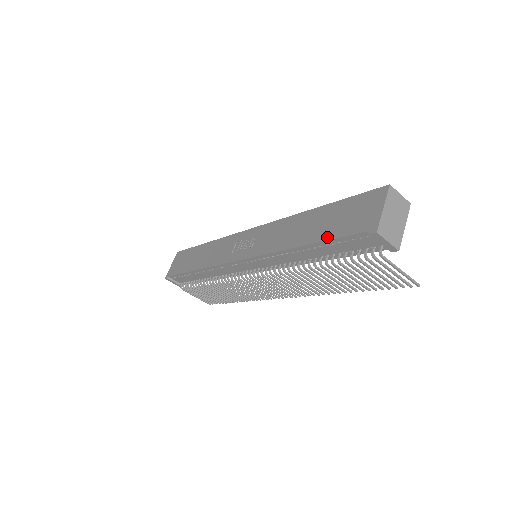
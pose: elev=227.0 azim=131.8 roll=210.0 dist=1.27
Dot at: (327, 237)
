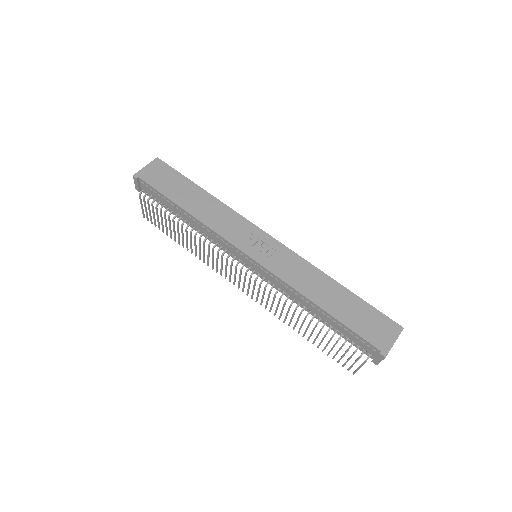
Dot at: (347, 323)
